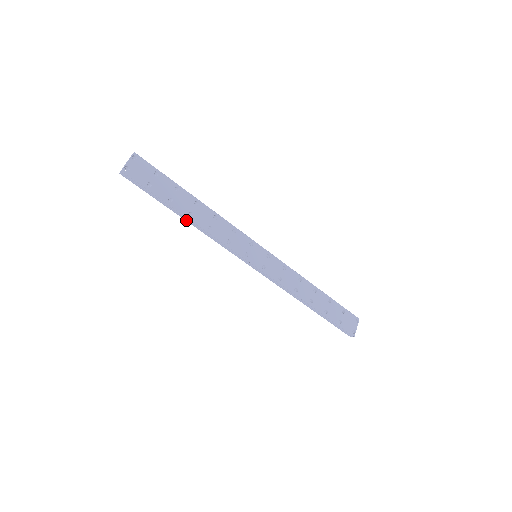
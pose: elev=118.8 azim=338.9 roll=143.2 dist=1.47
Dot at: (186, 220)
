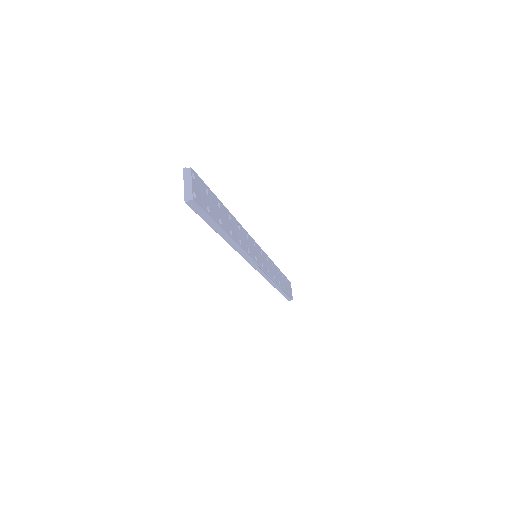
Dot at: (226, 240)
